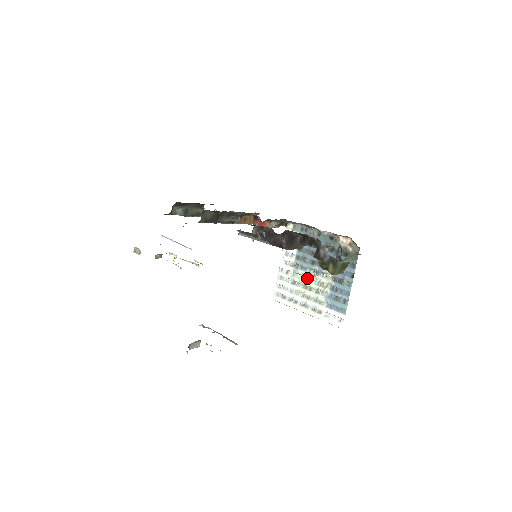
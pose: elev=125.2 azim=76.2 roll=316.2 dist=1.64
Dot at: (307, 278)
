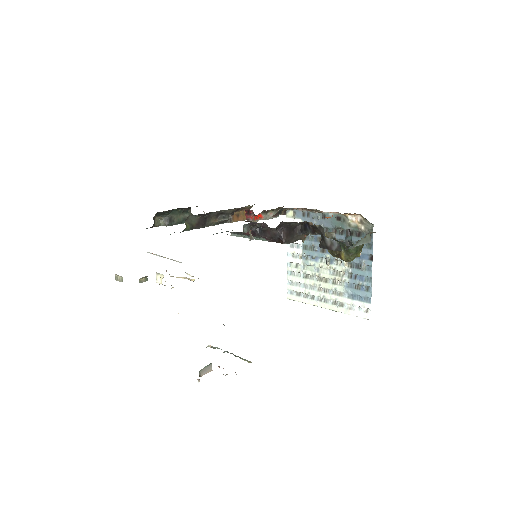
Dot at: (320, 269)
